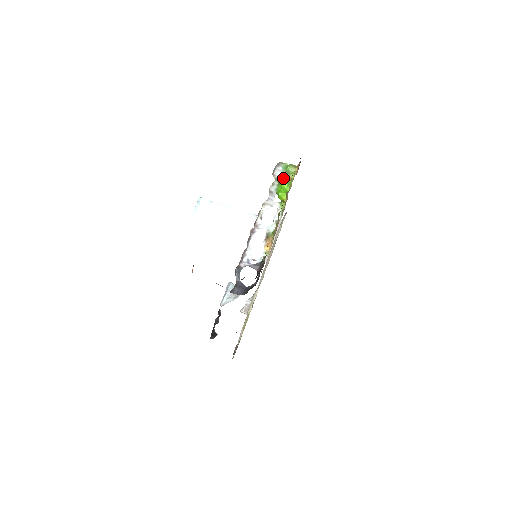
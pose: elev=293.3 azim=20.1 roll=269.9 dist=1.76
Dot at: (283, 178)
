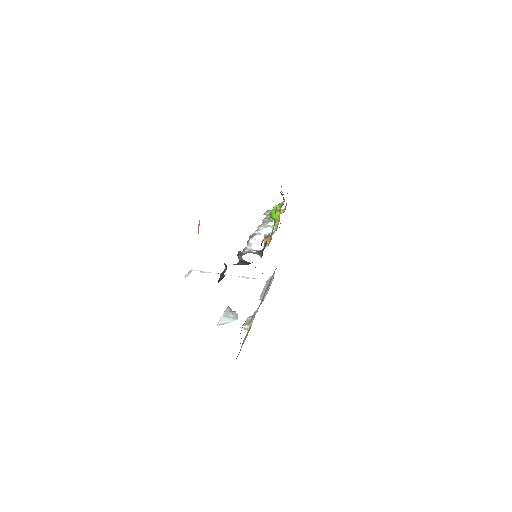
Dot at: occluded
